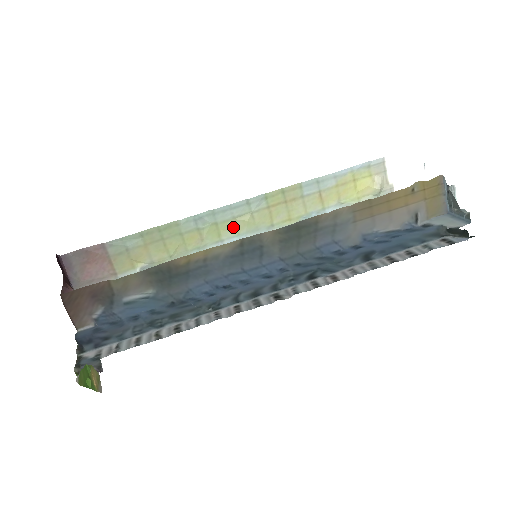
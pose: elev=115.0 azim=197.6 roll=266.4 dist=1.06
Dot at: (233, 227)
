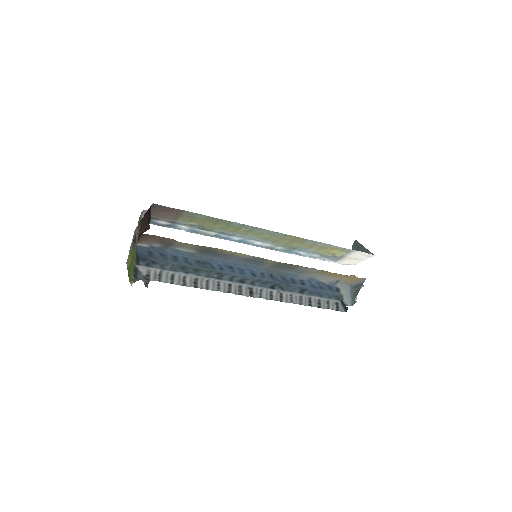
Dot at: (257, 235)
